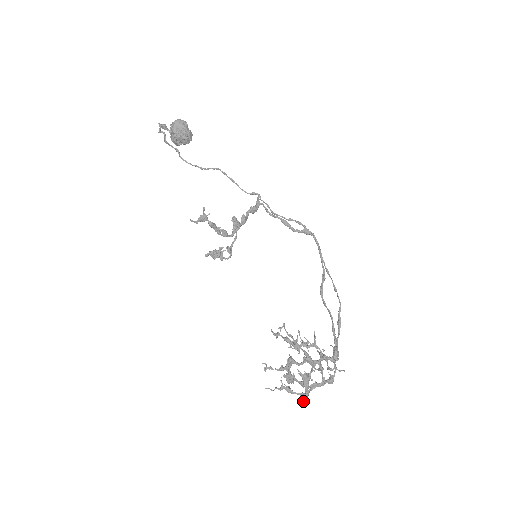
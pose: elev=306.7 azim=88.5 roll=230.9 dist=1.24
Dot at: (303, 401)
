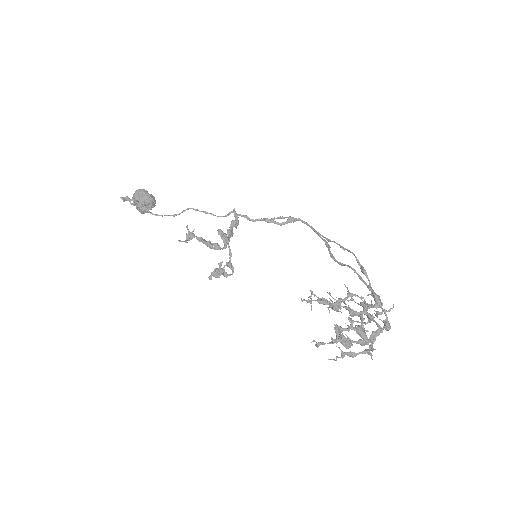
Dot at: (371, 357)
